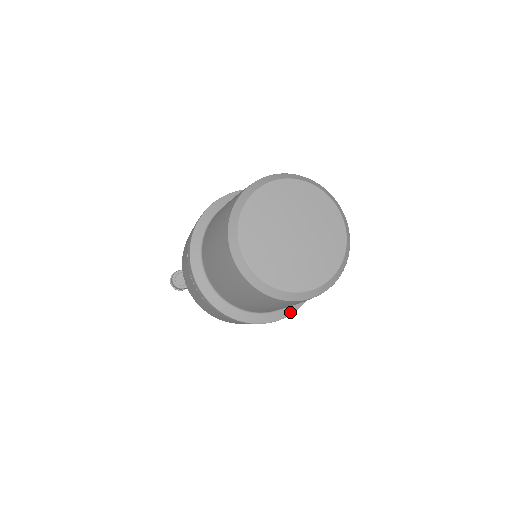
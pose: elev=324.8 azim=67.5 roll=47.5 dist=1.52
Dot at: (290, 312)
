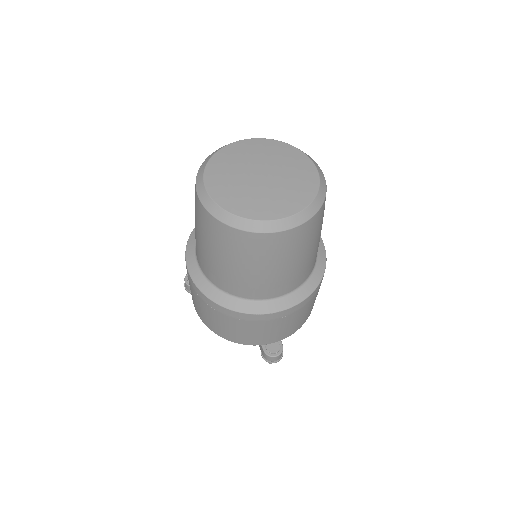
Dot at: (259, 311)
